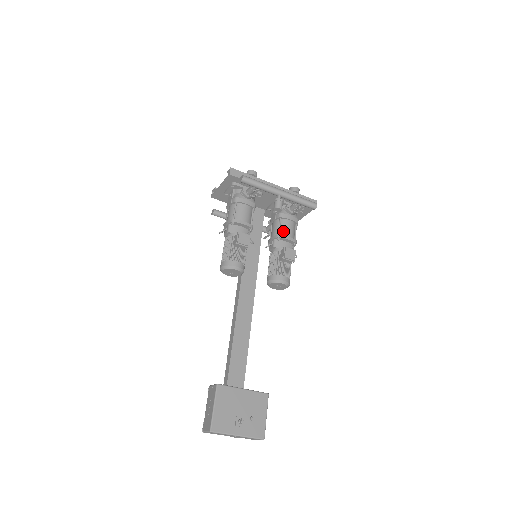
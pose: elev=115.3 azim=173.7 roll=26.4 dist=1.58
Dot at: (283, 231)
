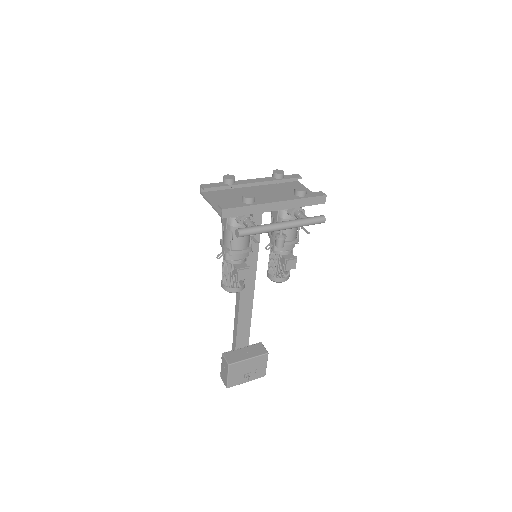
Dot at: occluded
